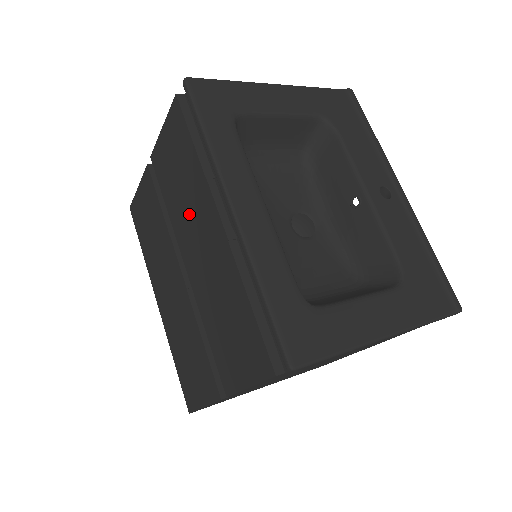
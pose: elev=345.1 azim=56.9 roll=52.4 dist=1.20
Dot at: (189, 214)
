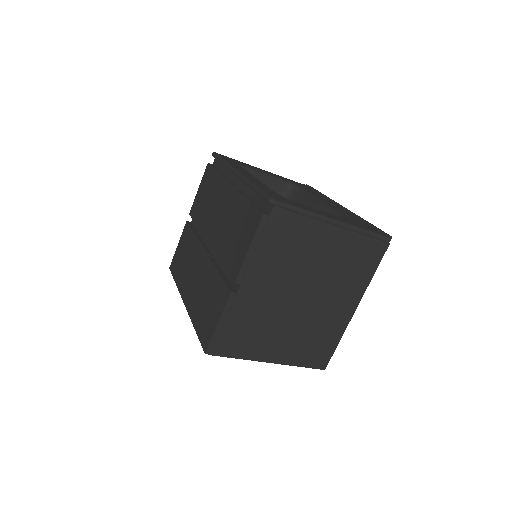
Dot at: (212, 208)
